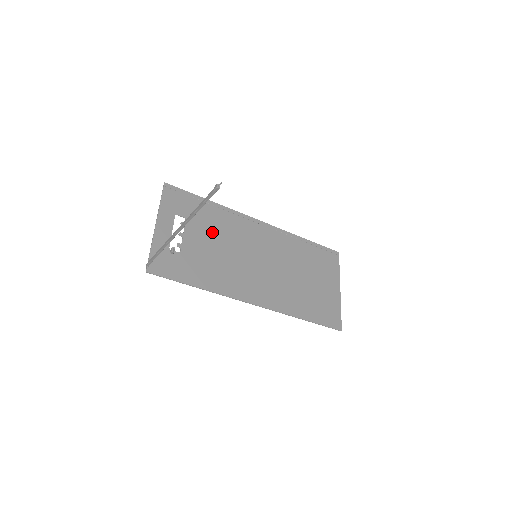
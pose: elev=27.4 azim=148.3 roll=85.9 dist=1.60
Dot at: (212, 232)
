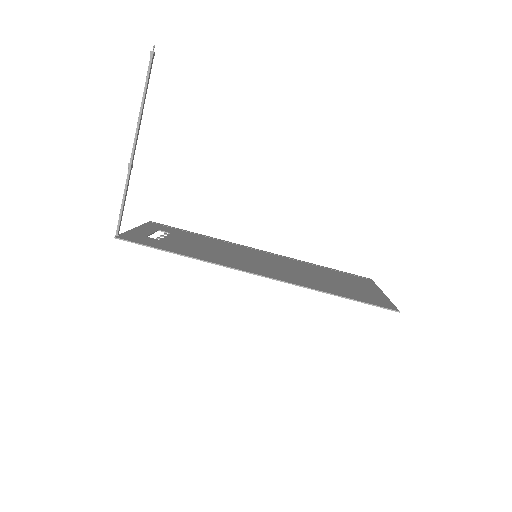
Dot at: (201, 242)
